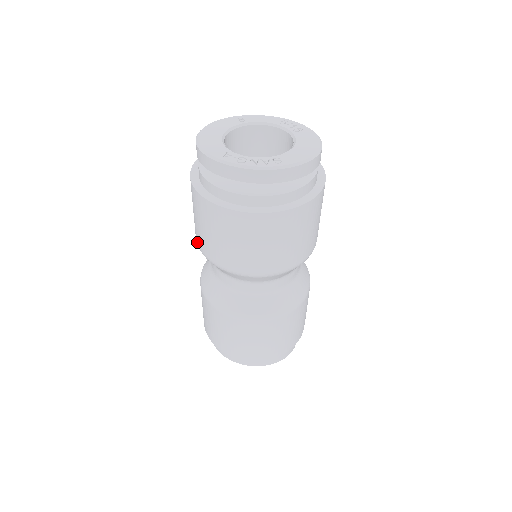
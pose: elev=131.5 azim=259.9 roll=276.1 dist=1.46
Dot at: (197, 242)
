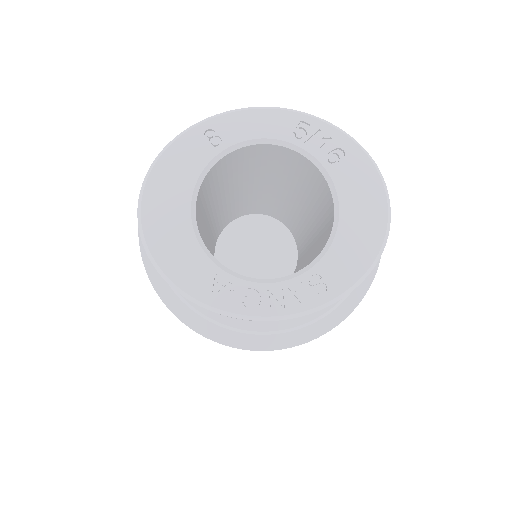
Dot at: occluded
